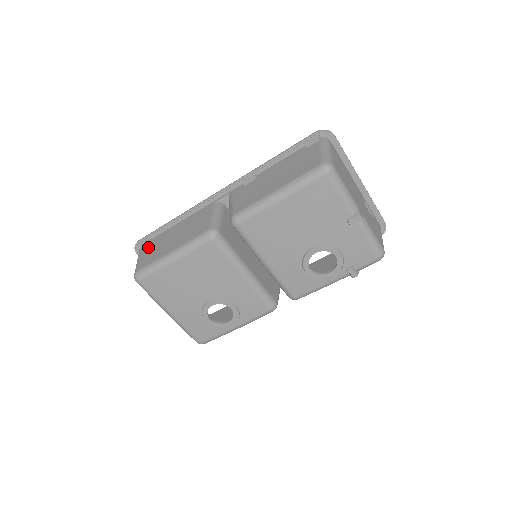
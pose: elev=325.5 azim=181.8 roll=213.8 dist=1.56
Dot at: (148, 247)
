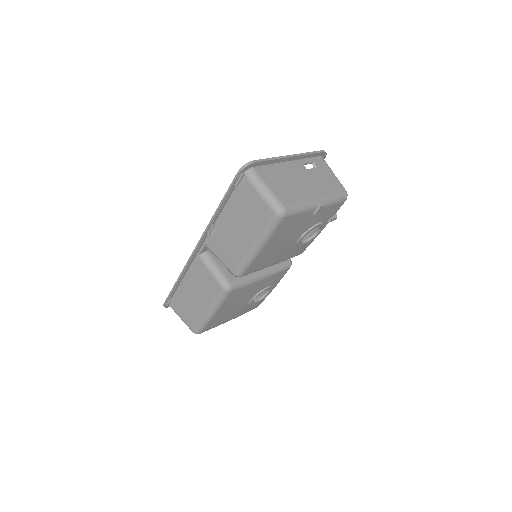
Dot at: (178, 306)
